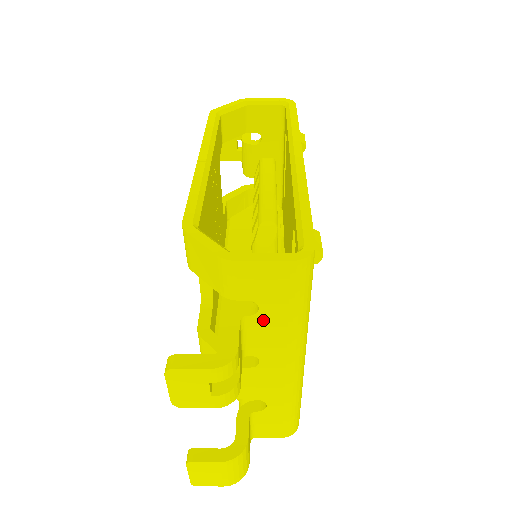
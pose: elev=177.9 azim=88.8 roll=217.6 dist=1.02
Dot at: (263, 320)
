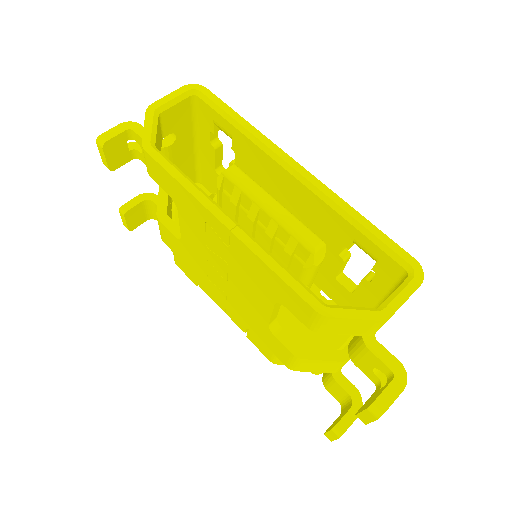
Dot at: occluded
